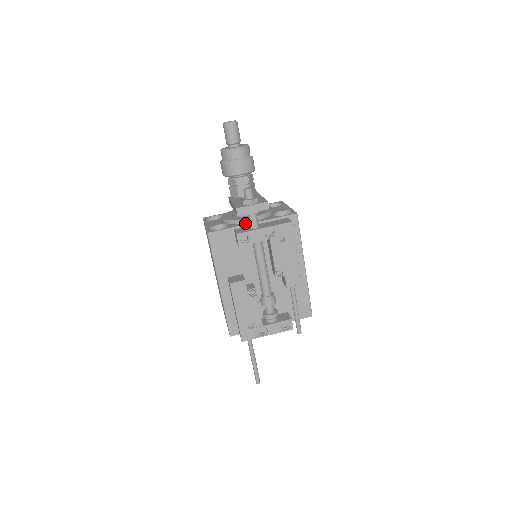
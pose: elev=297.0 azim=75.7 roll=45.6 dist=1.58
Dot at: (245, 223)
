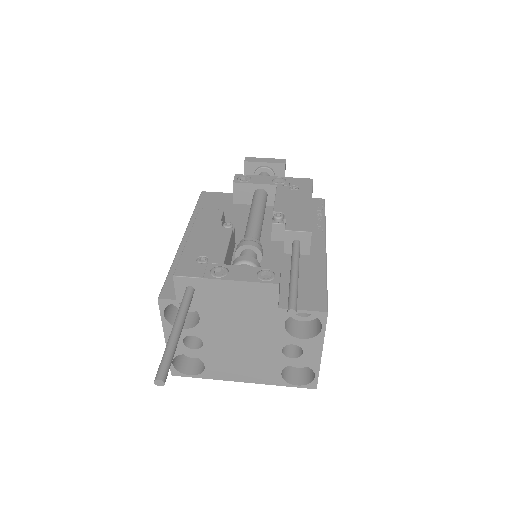
Dot at: occluded
